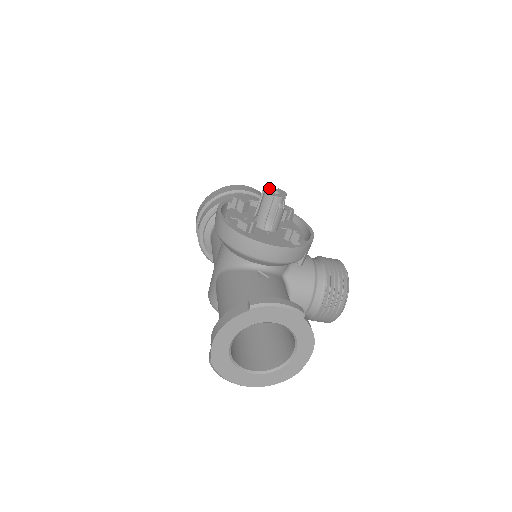
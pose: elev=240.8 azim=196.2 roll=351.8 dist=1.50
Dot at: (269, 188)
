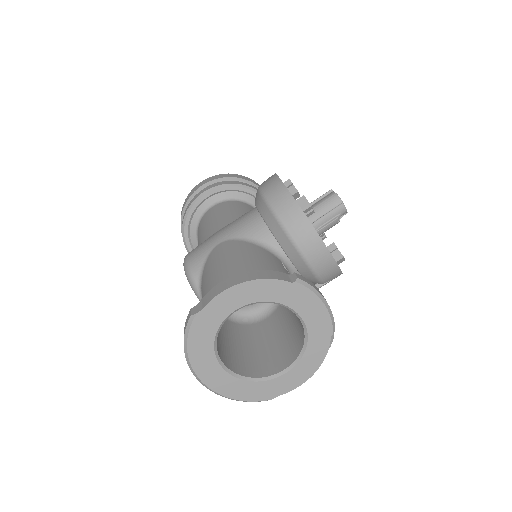
Dot at: occluded
